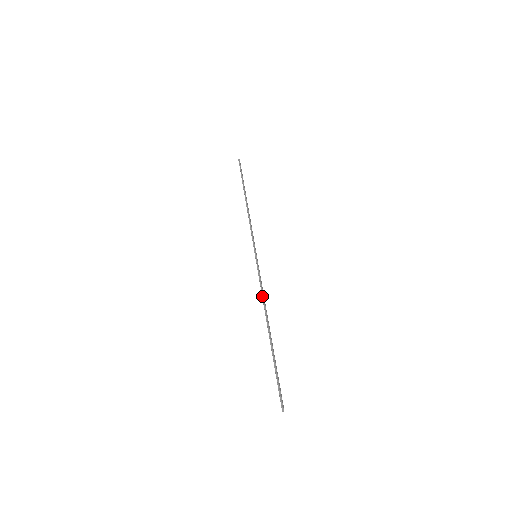
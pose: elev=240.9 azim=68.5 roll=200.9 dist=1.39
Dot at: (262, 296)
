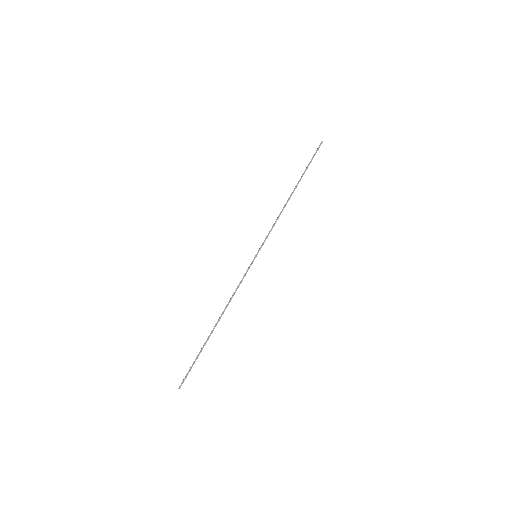
Dot at: (233, 295)
